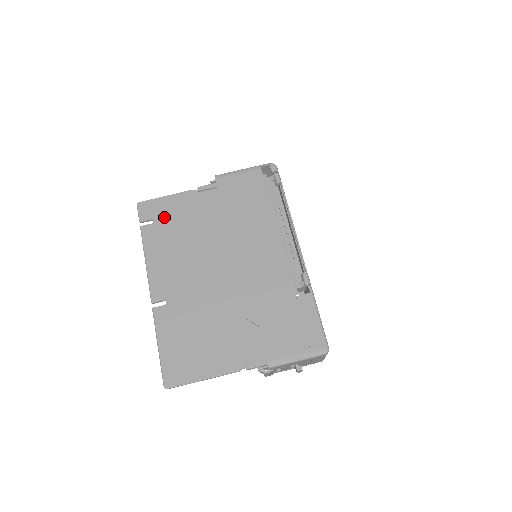
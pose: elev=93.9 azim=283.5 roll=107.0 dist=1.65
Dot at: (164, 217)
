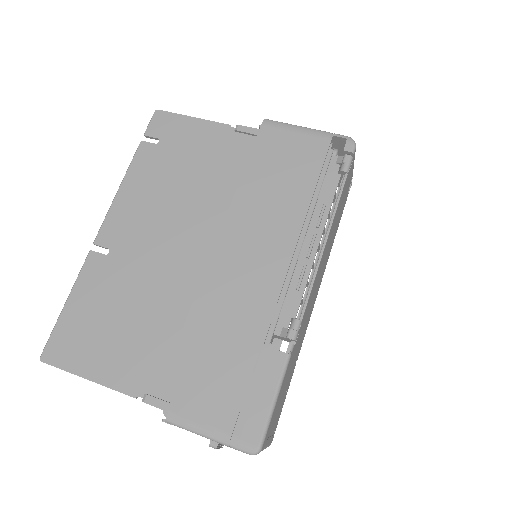
Dot at: (174, 143)
